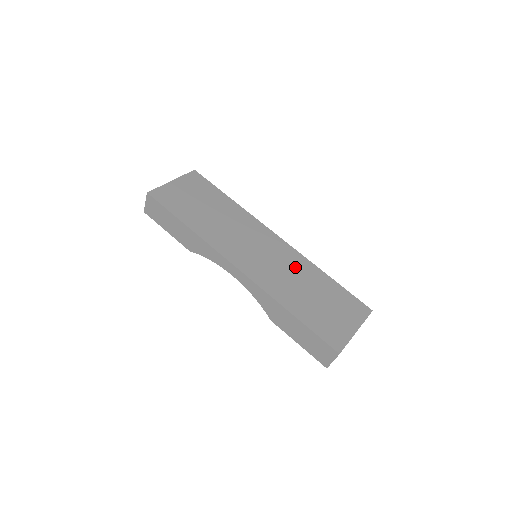
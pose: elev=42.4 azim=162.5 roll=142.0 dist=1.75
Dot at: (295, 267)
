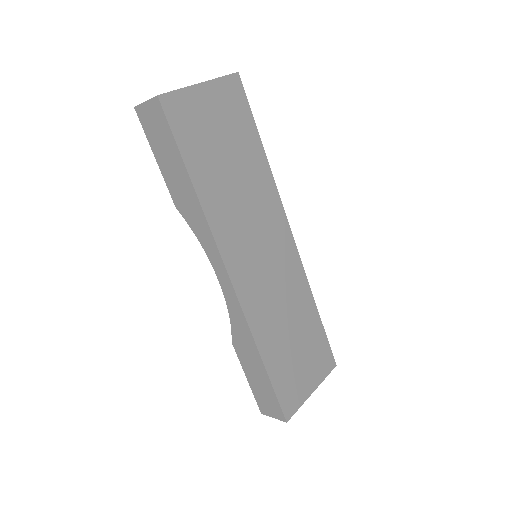
Dot at: (292, 291)
